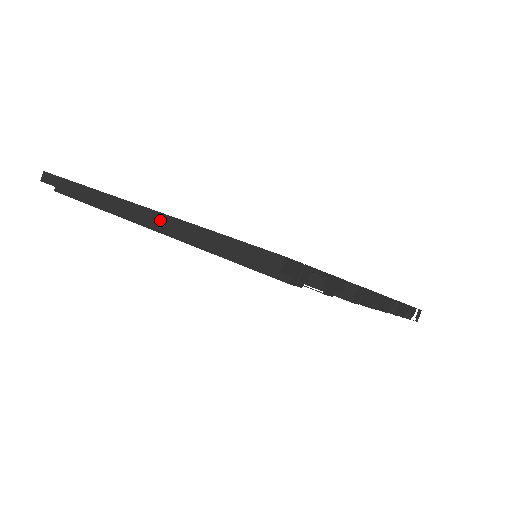
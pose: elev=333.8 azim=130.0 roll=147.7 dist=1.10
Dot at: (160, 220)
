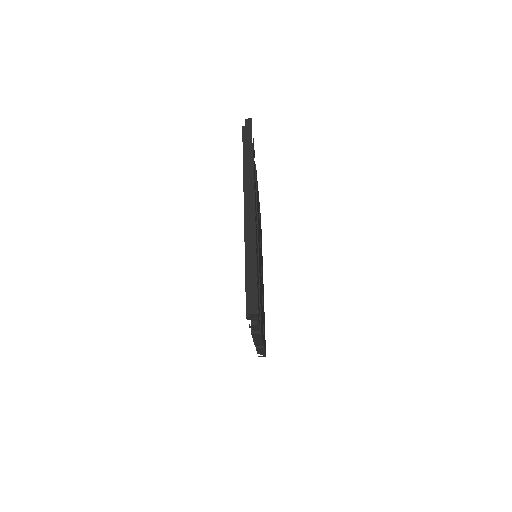
Dot at: (251, 230)
